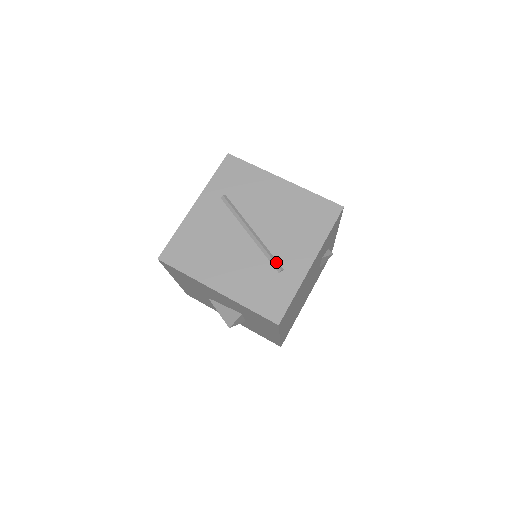
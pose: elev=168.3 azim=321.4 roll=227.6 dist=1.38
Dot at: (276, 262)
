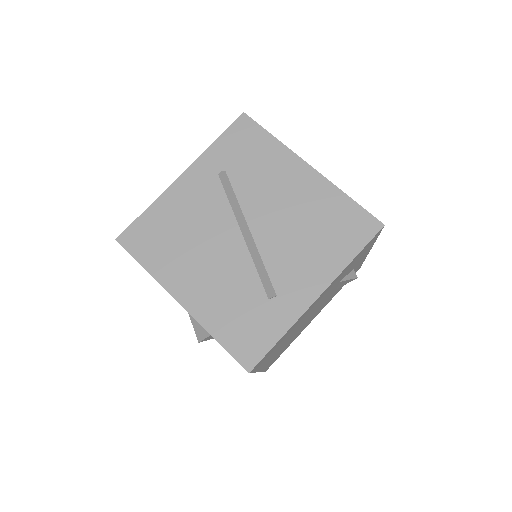
Dot at: (268, 283)
